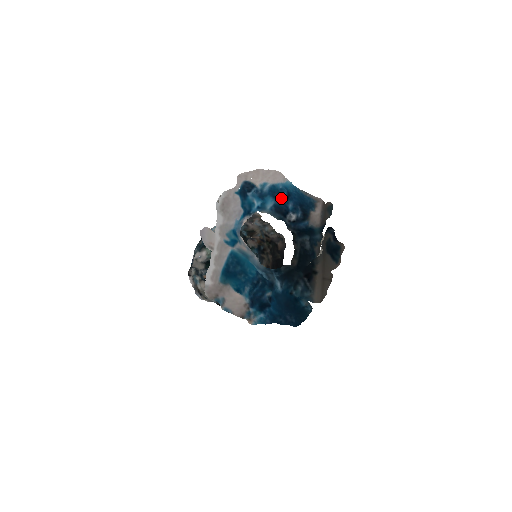
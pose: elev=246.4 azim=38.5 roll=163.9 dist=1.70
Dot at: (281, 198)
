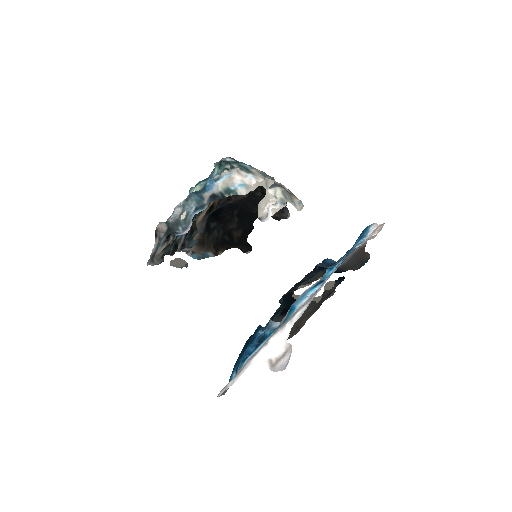
Dot at: occluded
